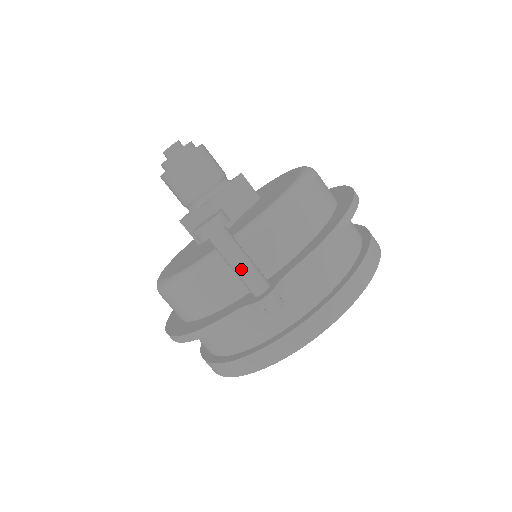
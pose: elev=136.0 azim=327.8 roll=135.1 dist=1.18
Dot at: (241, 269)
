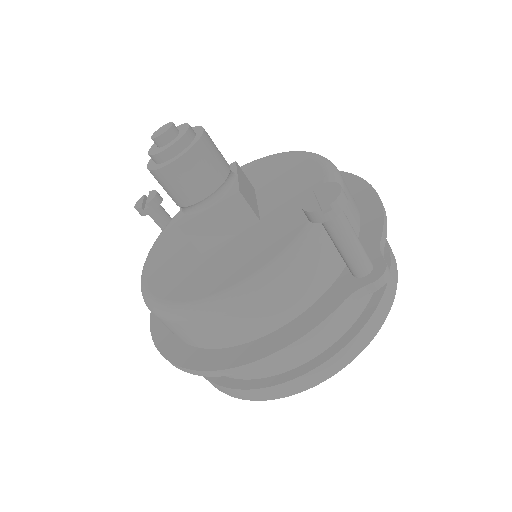
Dot at: (357, 247)
